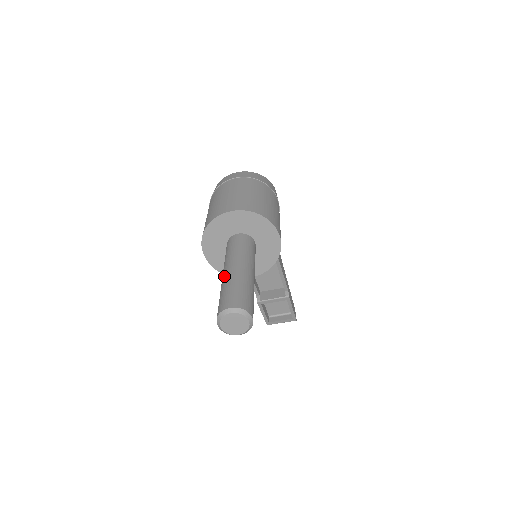
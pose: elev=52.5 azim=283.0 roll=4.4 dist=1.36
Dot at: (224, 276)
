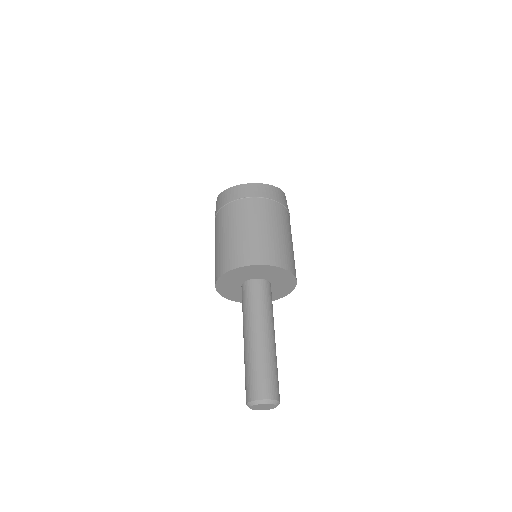
Dot at: (248, 345)
